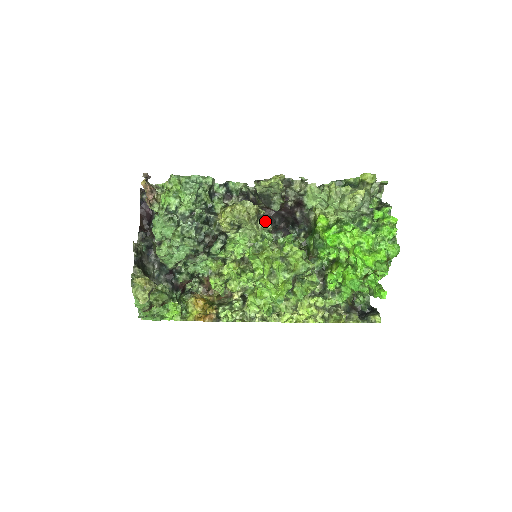
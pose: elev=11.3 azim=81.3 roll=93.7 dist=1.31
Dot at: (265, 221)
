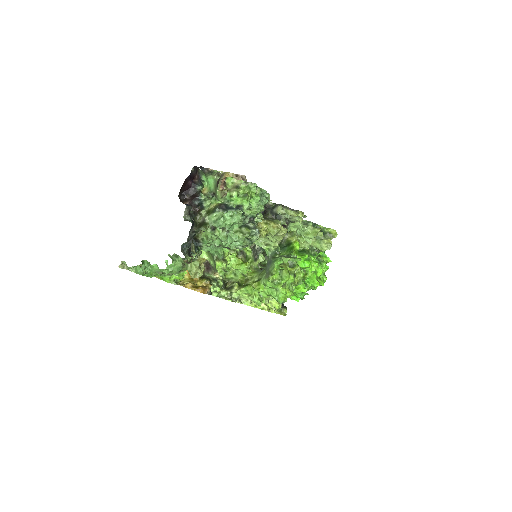
Dot at: occluded
